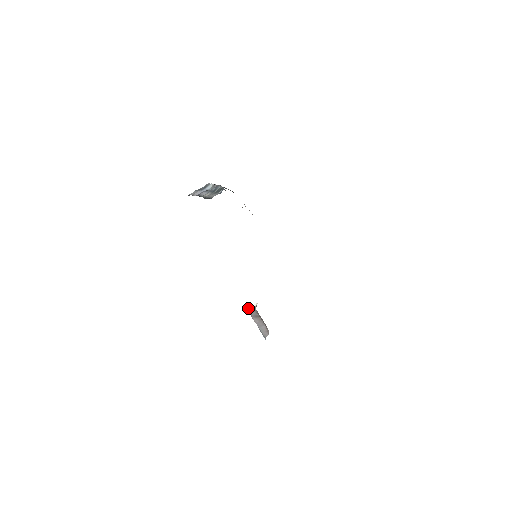
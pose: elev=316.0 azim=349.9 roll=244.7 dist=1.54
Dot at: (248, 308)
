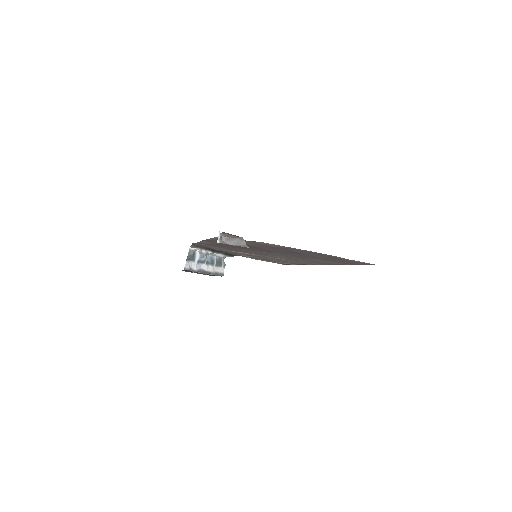
Dot at: (217, 240)
